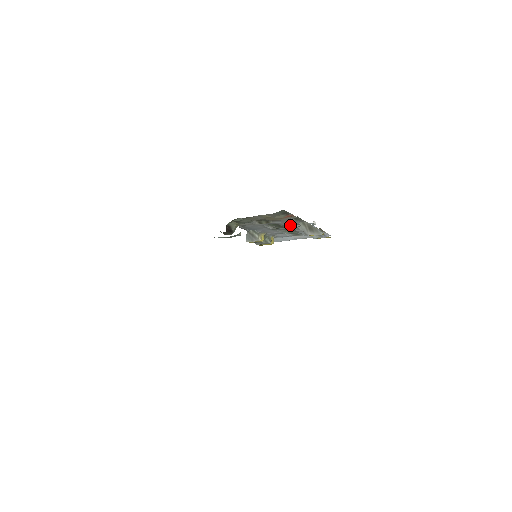
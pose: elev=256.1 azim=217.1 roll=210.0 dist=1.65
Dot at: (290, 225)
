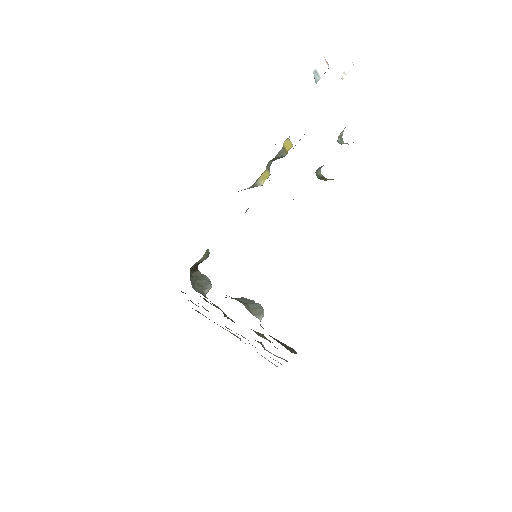
Dot at: occluded
